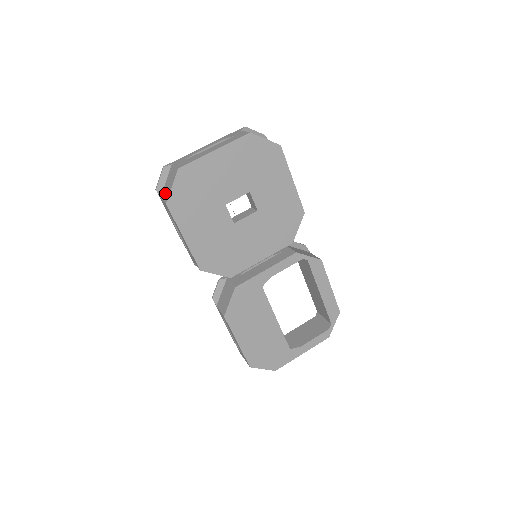
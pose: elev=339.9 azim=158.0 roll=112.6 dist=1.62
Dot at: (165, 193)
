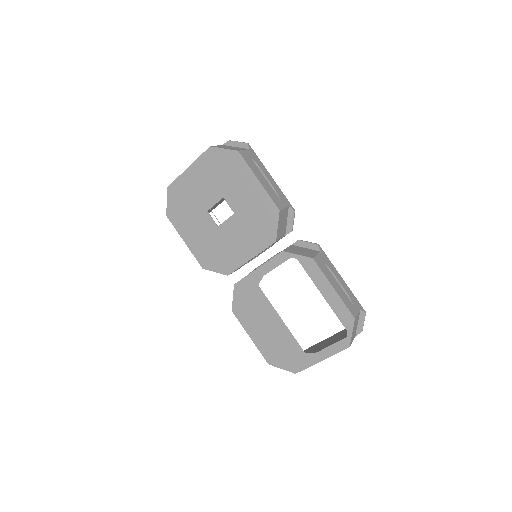
Dot at: occluded
